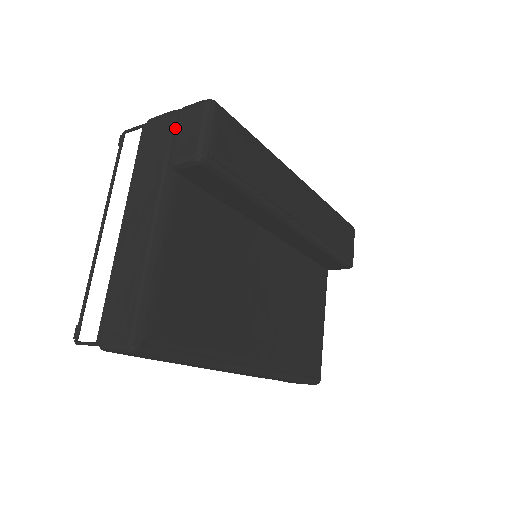
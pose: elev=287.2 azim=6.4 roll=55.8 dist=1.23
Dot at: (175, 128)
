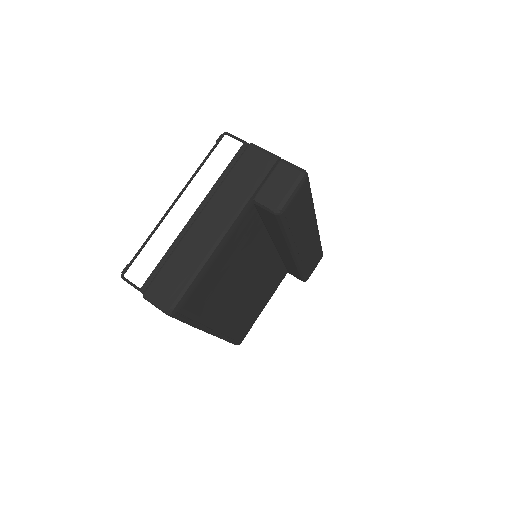
Dot at: (270, 171)
